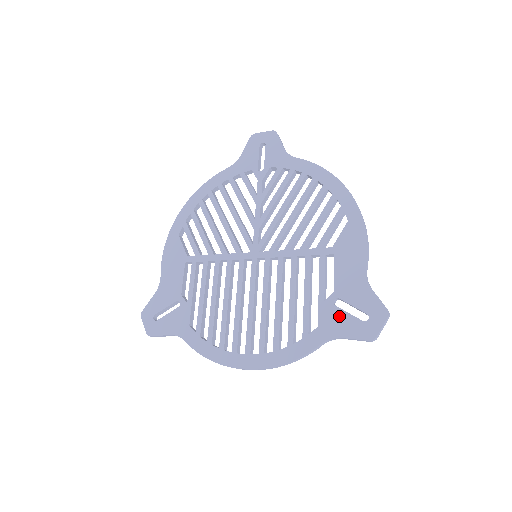
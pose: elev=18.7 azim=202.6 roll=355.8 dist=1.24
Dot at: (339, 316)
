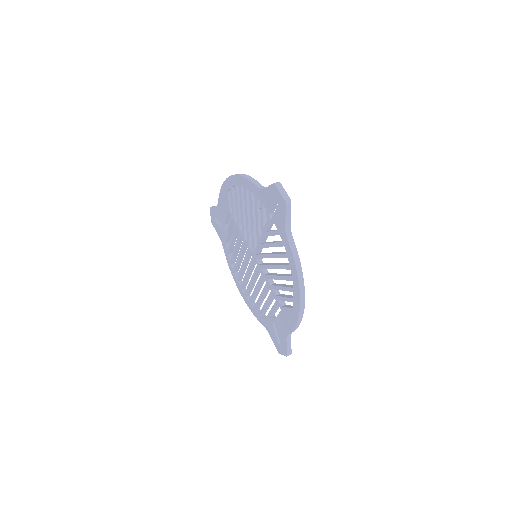
Dot at: (272, 329)
